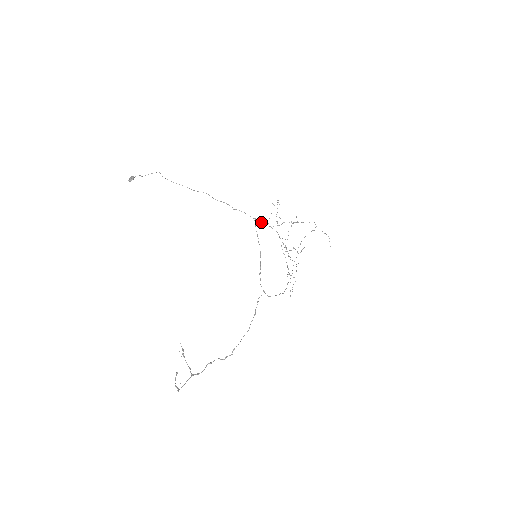
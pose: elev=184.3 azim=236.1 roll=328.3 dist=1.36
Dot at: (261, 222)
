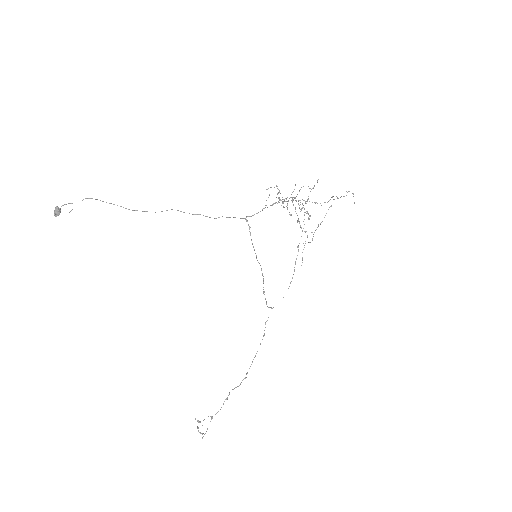
Dot at: (257, 213)
